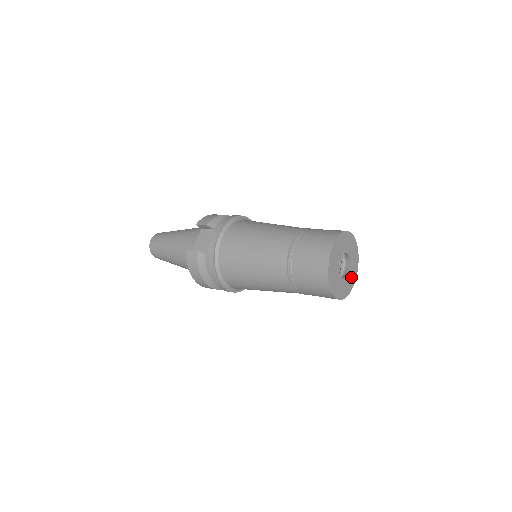
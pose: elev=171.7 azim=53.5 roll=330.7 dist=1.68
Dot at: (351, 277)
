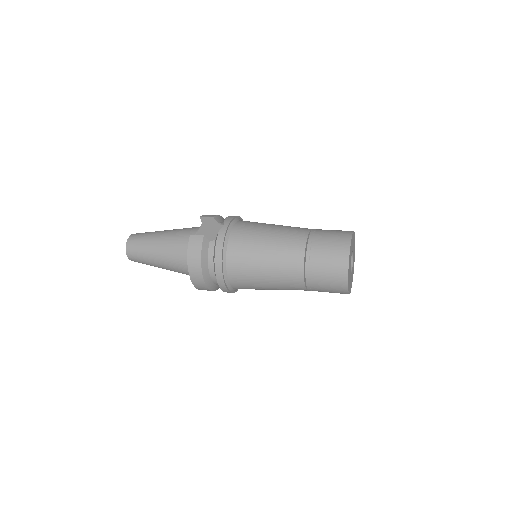
Dot at: (351, 280)
